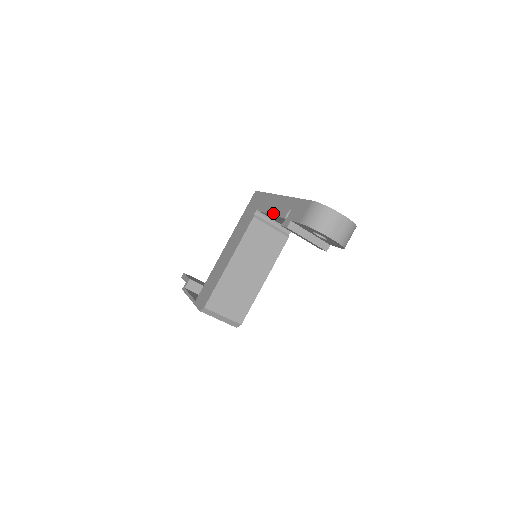
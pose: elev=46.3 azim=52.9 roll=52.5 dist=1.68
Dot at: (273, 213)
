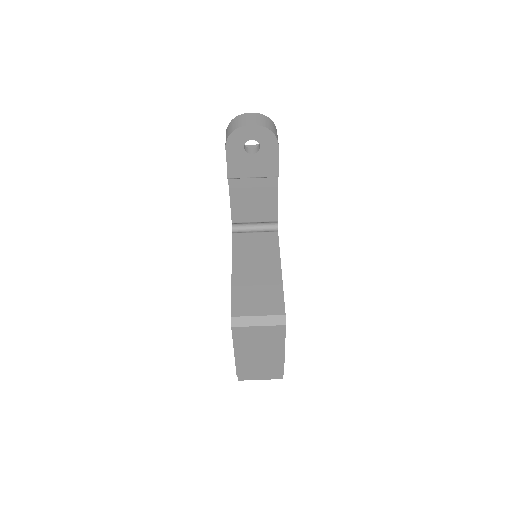
Dot at: occluded
